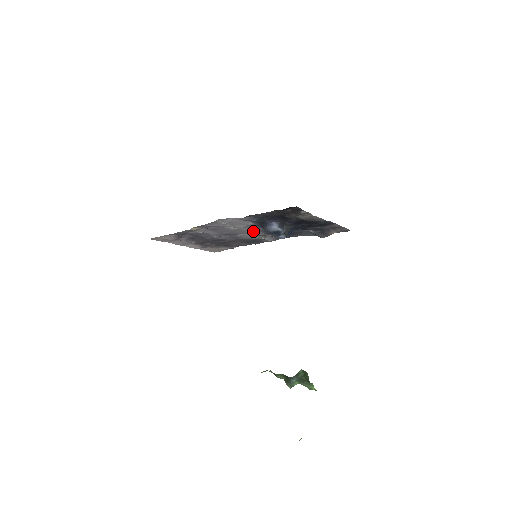
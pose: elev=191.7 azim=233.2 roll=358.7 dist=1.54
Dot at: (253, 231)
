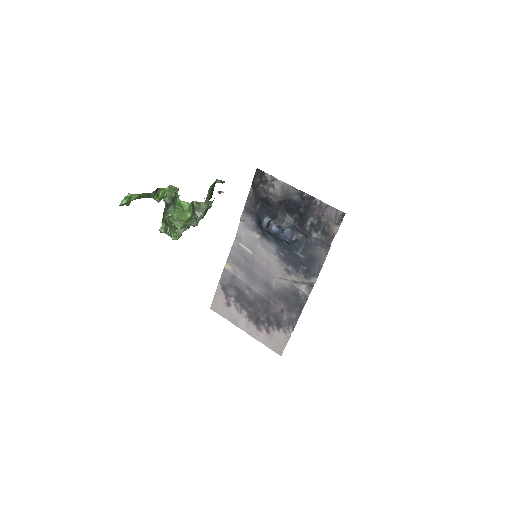
Dot at: (273, 261)
